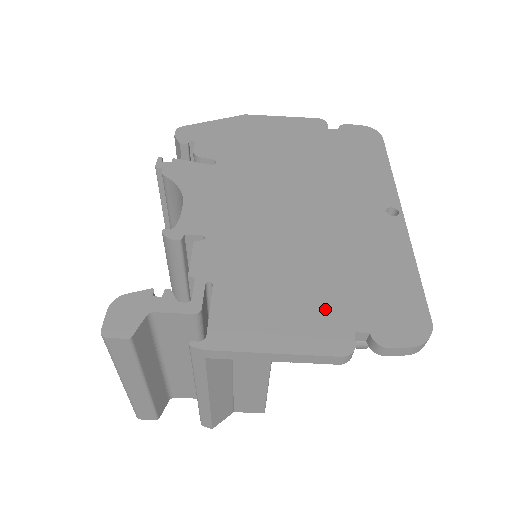
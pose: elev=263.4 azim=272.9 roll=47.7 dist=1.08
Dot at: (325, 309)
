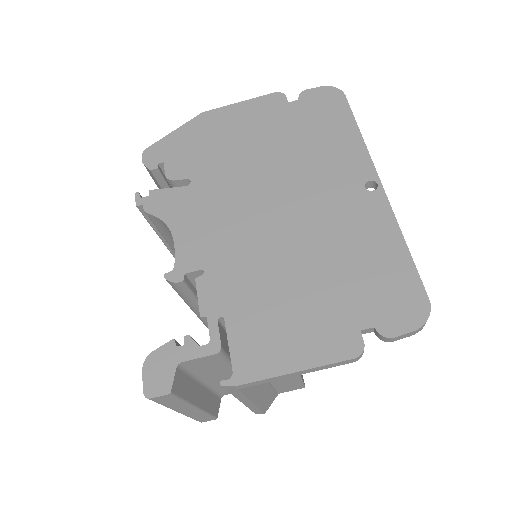
Dot at: (329, 314)
